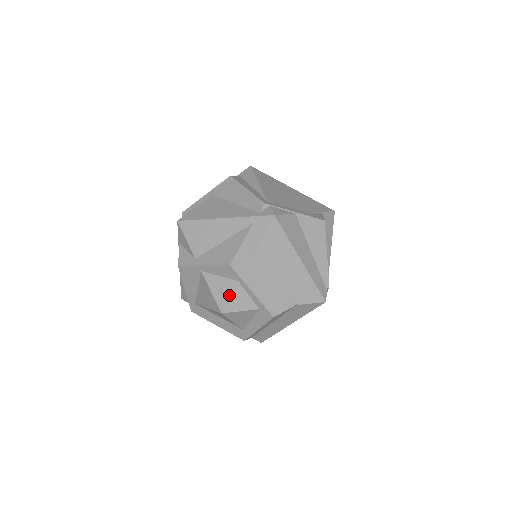
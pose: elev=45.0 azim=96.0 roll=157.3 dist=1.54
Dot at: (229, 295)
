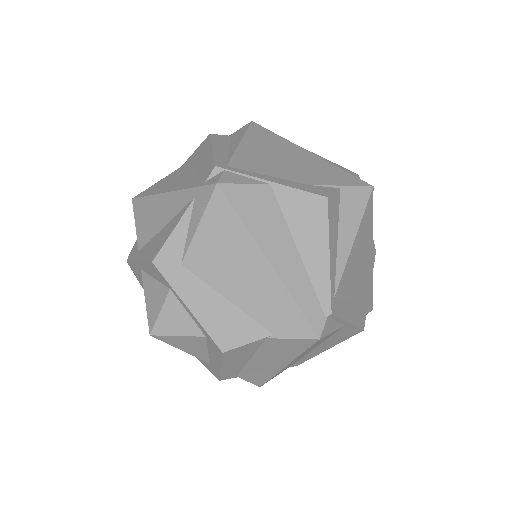
Dot at: (159, 309)
